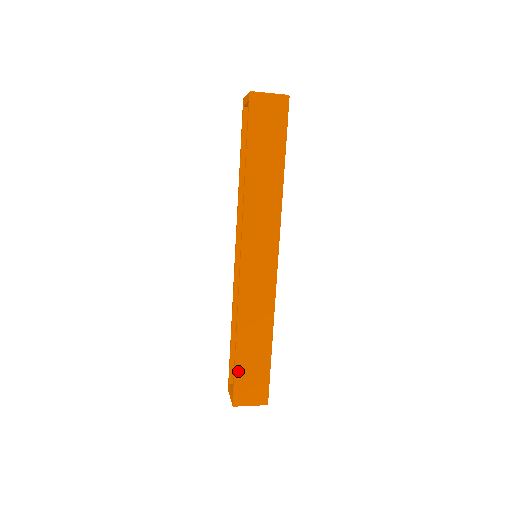
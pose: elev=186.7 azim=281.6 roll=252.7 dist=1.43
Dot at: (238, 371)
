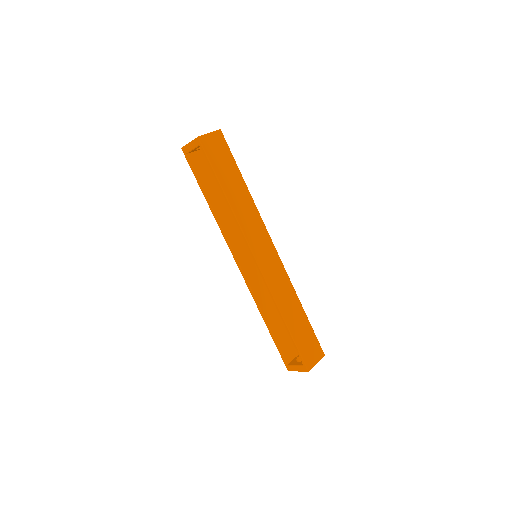
Dot at: (297, 343)
